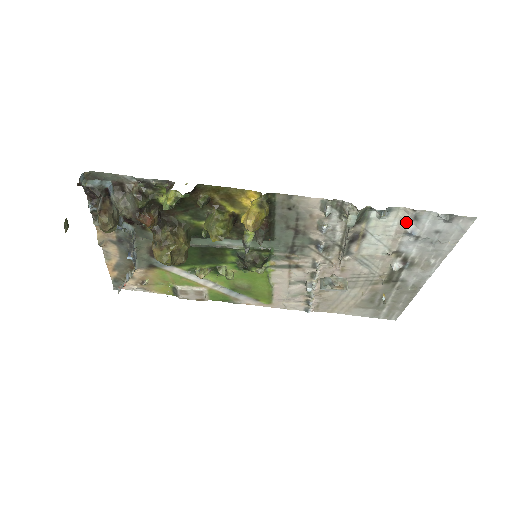
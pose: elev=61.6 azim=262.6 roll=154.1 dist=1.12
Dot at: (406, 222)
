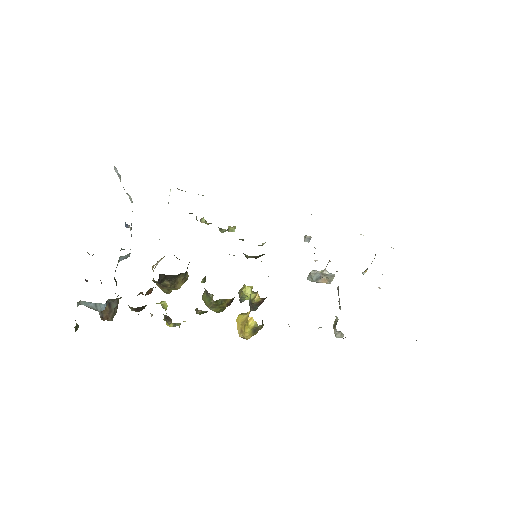
Dot at: occluded
